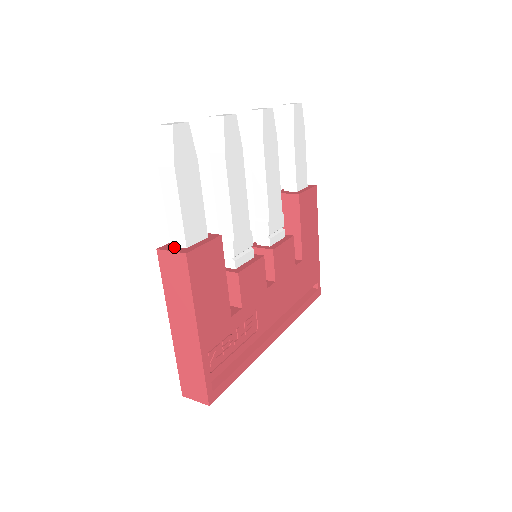
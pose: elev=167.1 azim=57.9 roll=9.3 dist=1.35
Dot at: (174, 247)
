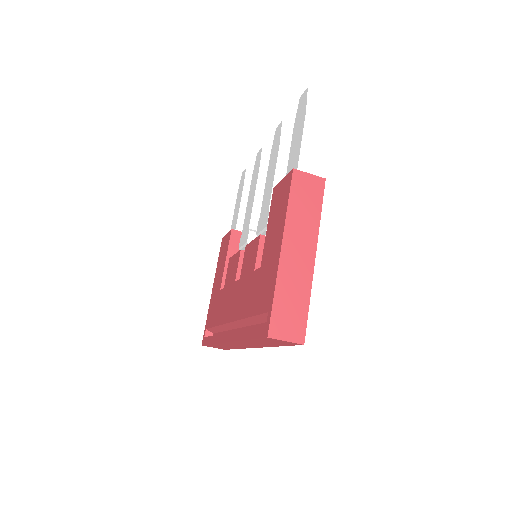
Dot at: occluded
